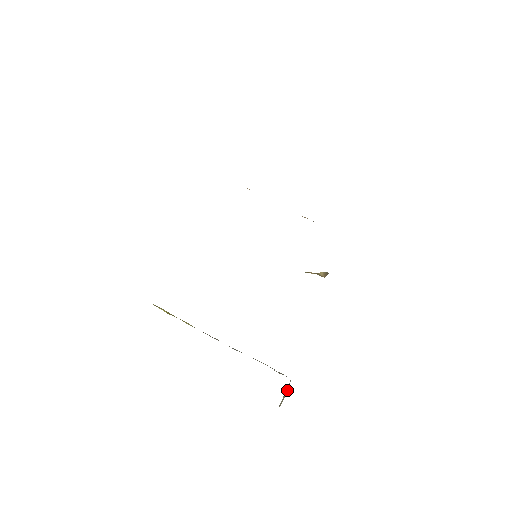
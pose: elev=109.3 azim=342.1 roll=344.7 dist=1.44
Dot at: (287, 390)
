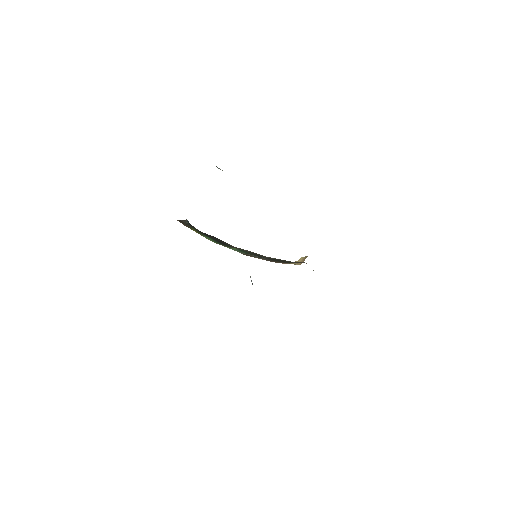
Dot at: occluded
